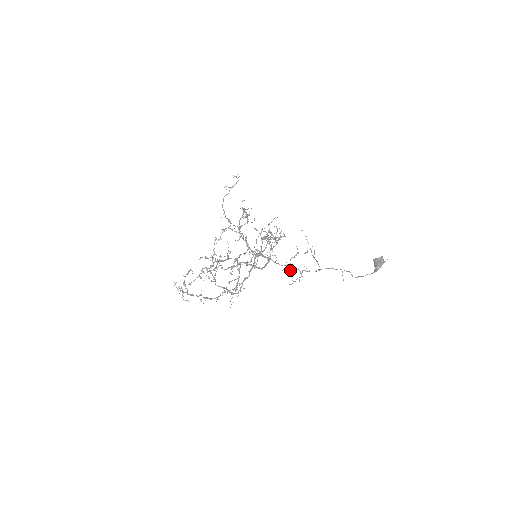
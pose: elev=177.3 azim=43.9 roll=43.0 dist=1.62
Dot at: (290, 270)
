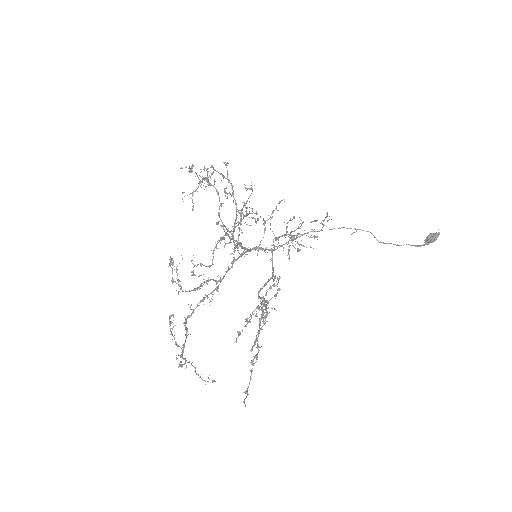
Dot at: occluded
